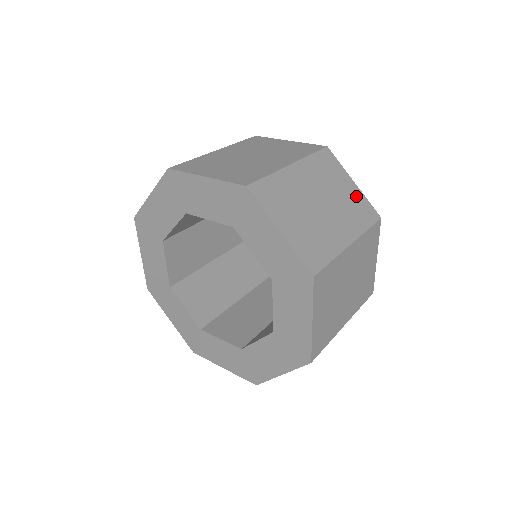
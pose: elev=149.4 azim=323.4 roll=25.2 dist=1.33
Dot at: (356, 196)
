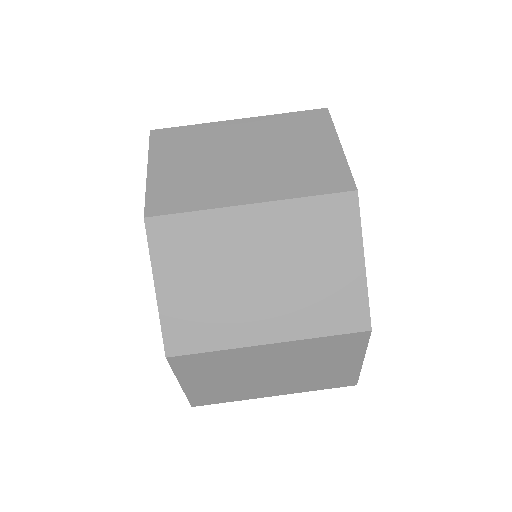
Dot at: (347, 284)
